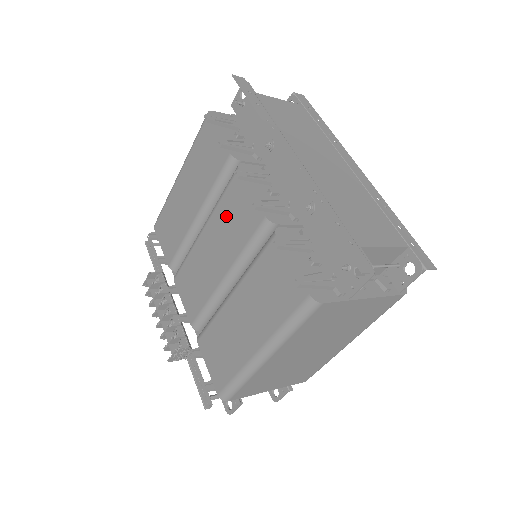
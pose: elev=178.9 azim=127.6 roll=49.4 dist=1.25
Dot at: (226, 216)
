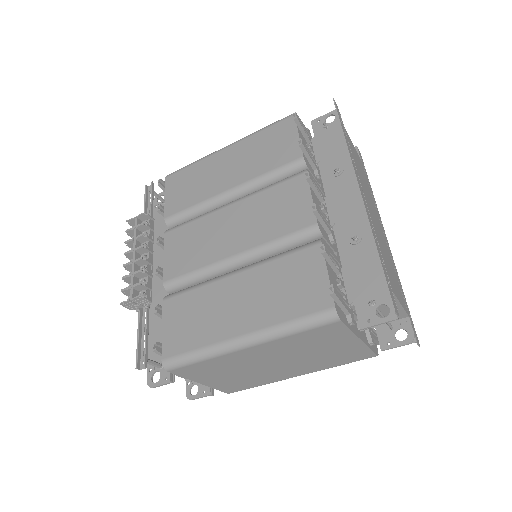
Dot at: (269, 204)
